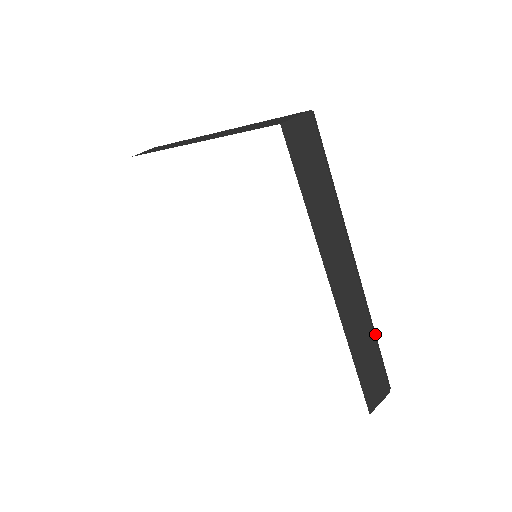
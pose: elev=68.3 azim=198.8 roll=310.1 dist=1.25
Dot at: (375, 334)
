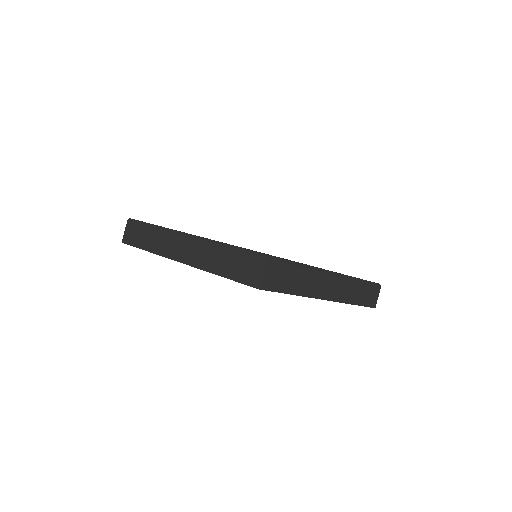
Dot at: (360, 279)
